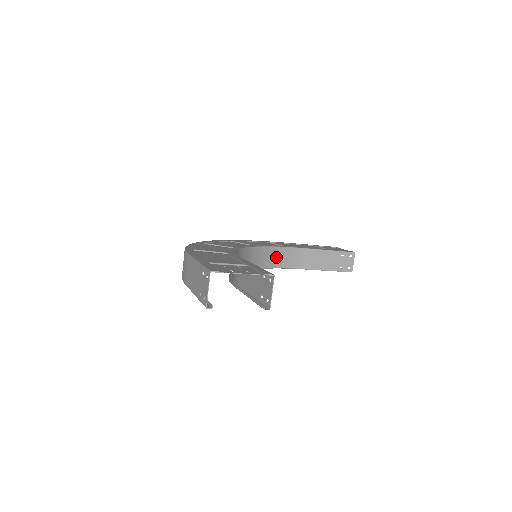
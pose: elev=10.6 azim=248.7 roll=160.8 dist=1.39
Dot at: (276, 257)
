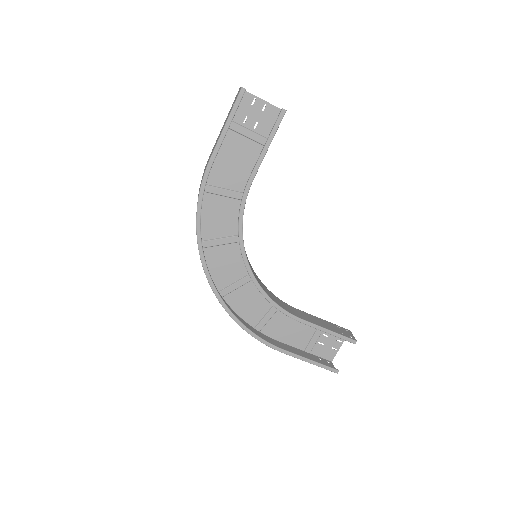
Dot at: (273, 298)
